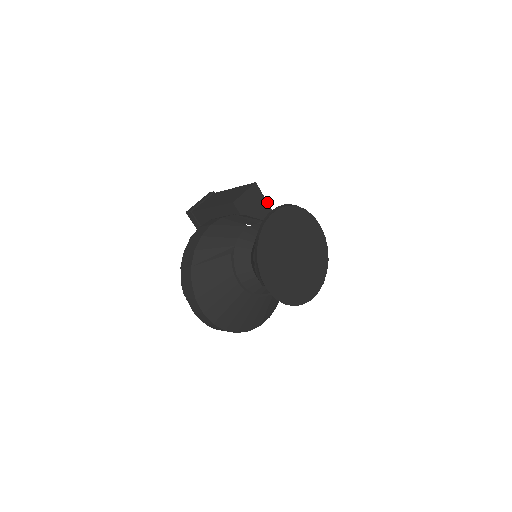
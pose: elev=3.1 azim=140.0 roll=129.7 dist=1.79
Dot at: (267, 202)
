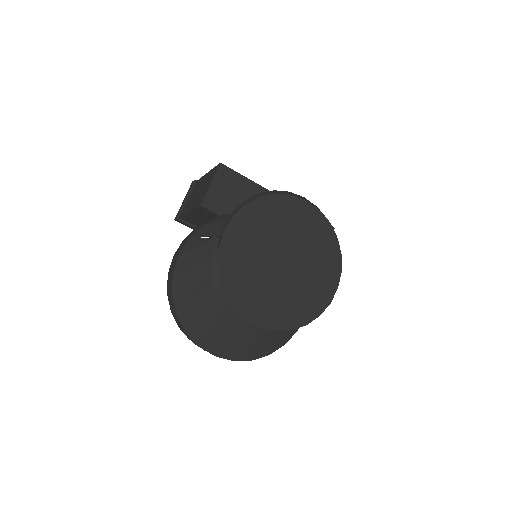
Dot at: (247, 178)
